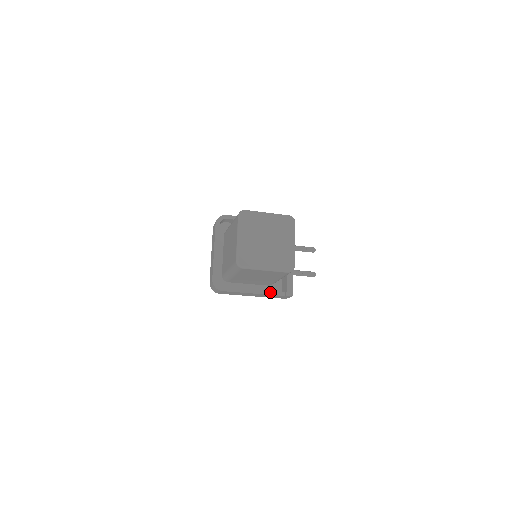
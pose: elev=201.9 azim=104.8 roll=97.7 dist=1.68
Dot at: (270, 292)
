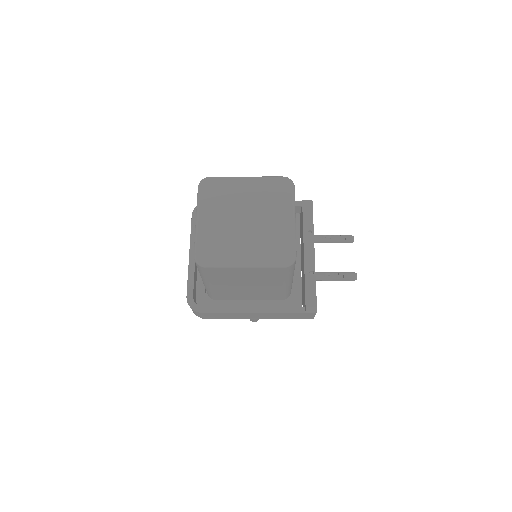
Dot at: (279, 309)
